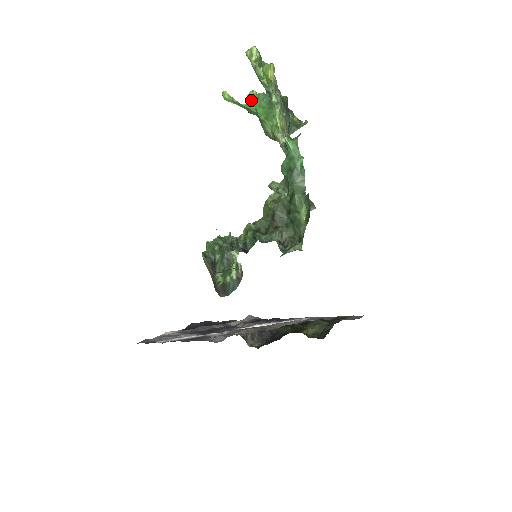
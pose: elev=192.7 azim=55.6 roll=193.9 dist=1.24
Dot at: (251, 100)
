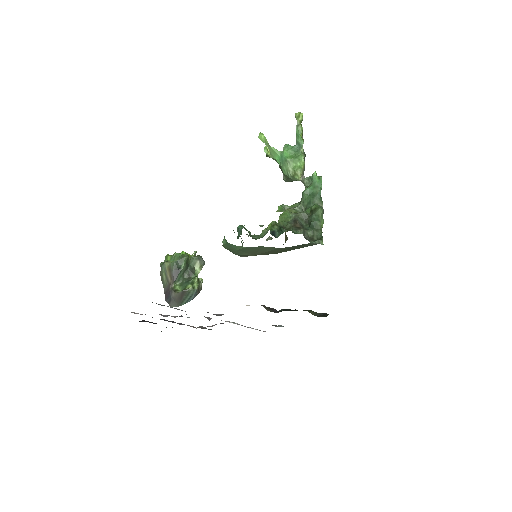
Dot at: (268, 150)
